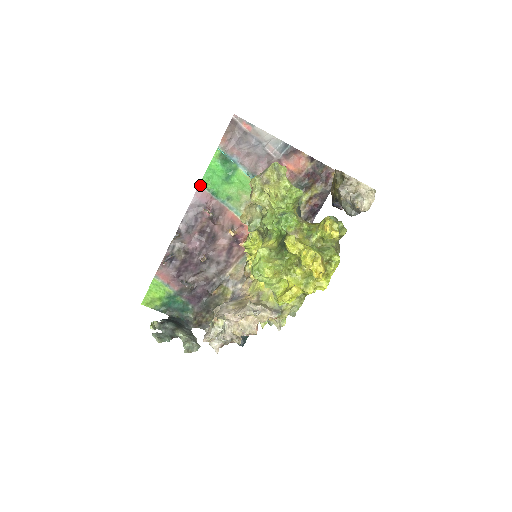
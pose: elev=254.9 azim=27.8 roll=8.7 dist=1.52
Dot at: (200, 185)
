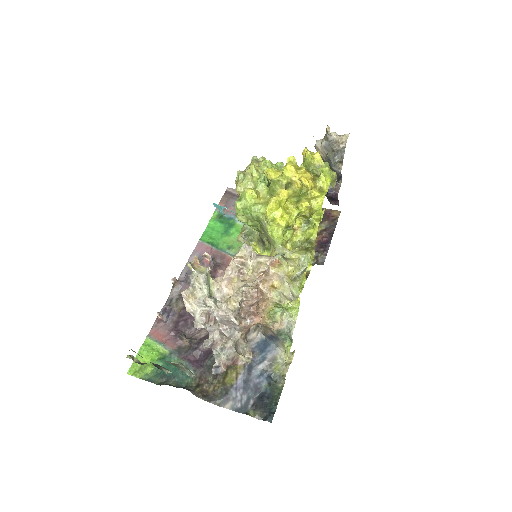
Dot at: (200, 241)
